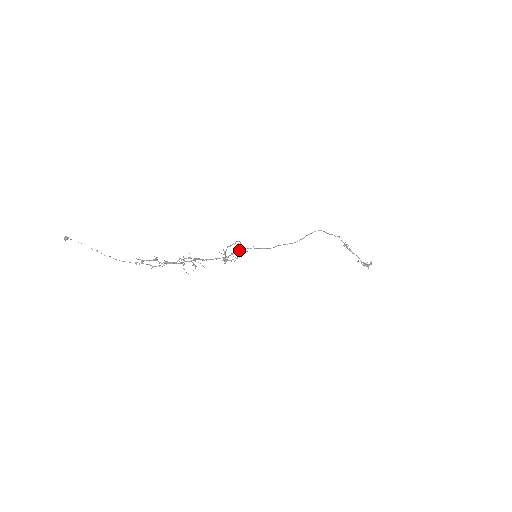
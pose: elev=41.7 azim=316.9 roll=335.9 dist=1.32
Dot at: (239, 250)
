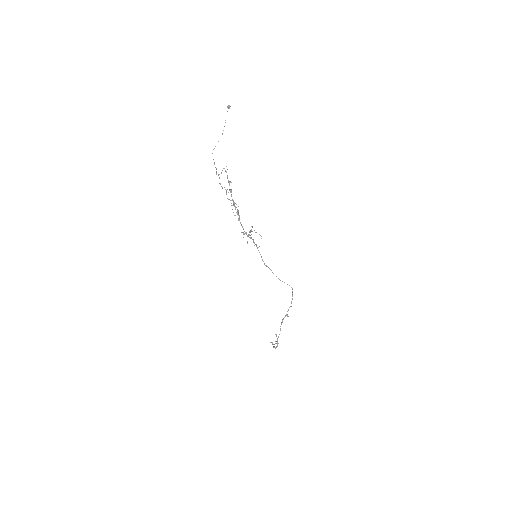
Dot at: occluded
